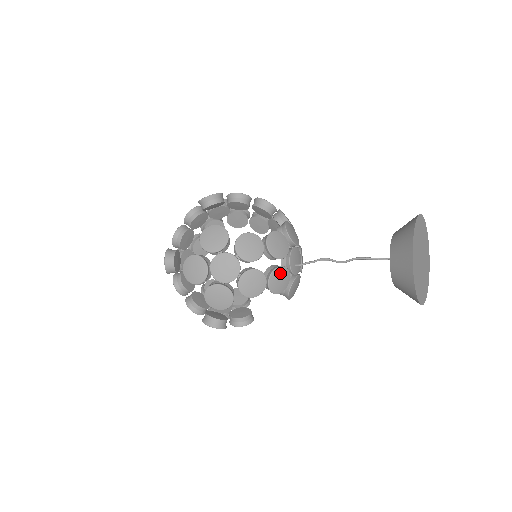
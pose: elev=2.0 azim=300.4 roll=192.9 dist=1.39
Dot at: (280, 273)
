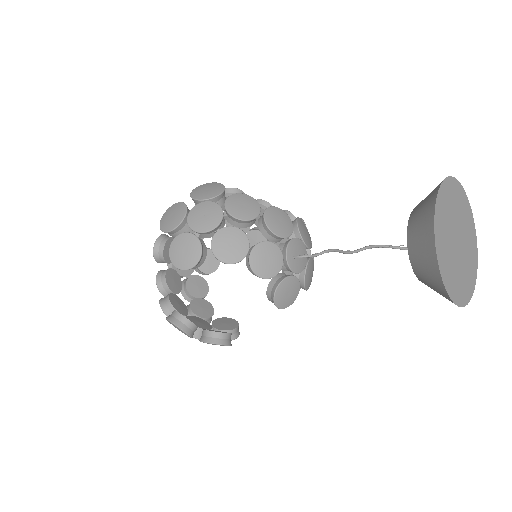
Dot at: (270, 250)
